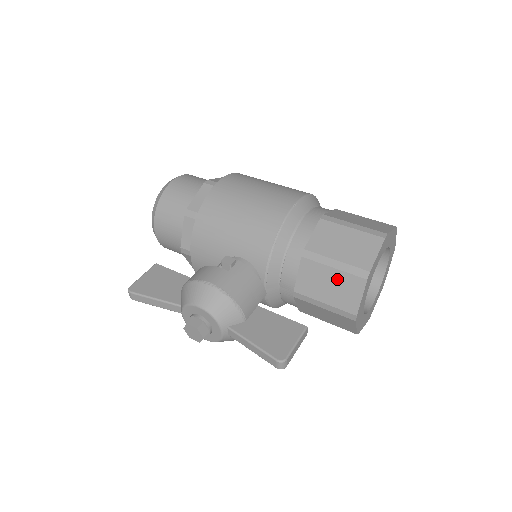
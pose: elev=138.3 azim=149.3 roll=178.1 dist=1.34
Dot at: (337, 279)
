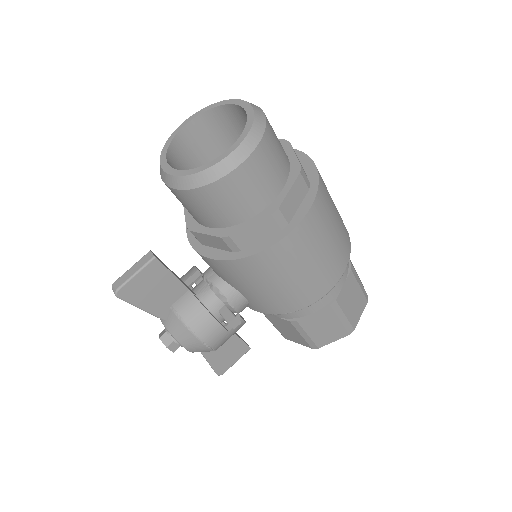
Dot at: (296, 336)
